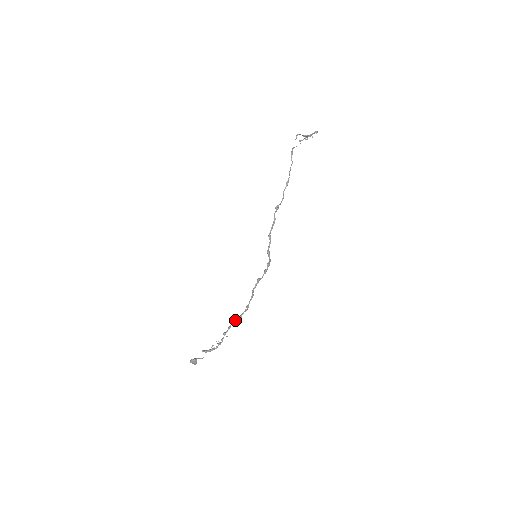
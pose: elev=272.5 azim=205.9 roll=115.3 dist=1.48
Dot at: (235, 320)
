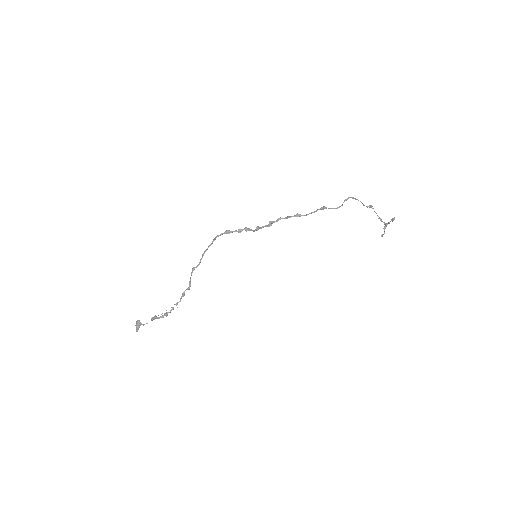
Dot at: (190, 280)
